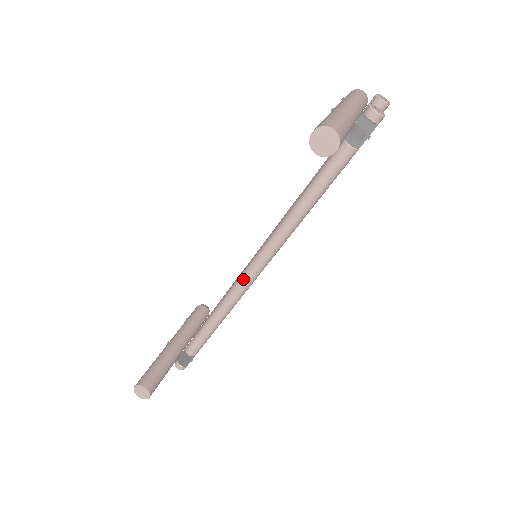
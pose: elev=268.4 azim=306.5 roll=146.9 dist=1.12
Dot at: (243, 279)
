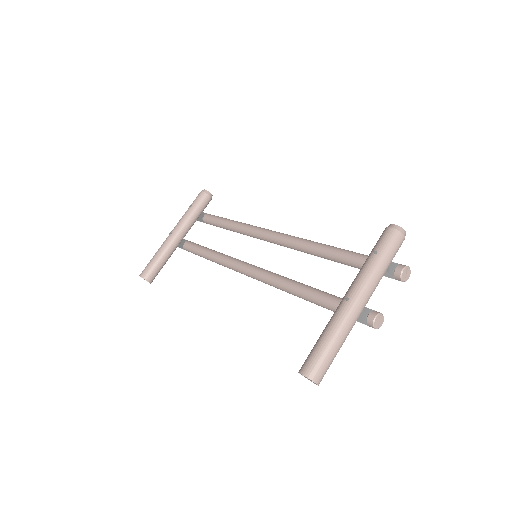
Dot at: (239, 271)
